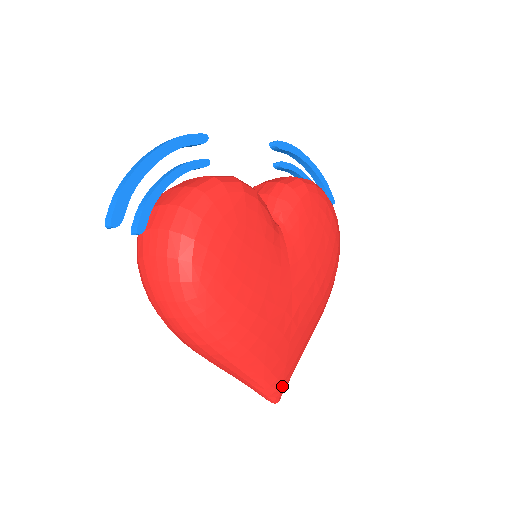
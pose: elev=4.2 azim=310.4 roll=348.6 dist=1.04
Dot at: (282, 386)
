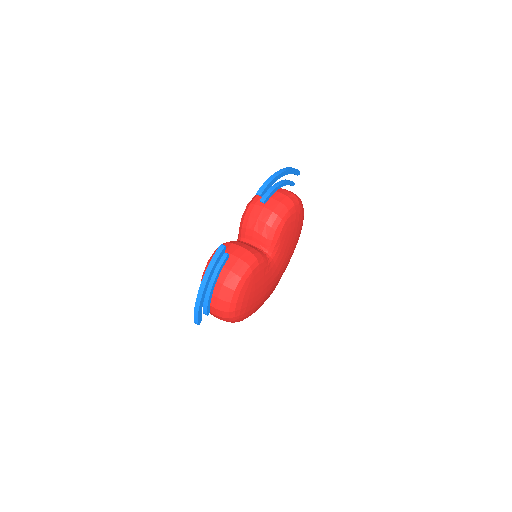
Dot at: occluded
